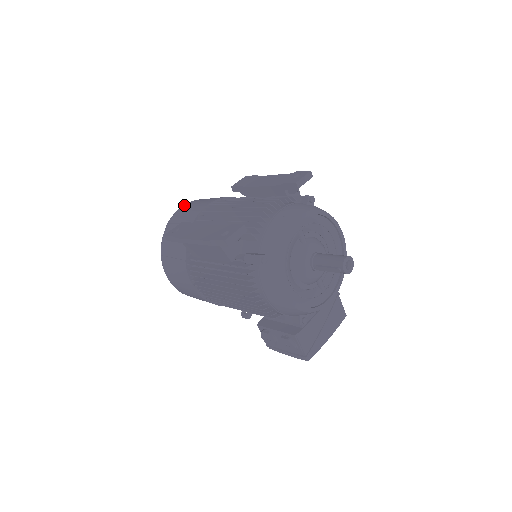
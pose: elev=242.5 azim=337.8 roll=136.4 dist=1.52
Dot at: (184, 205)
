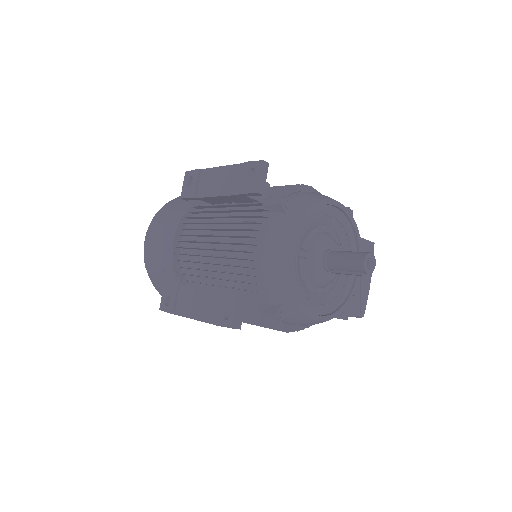
Dot at: (146, 238)
